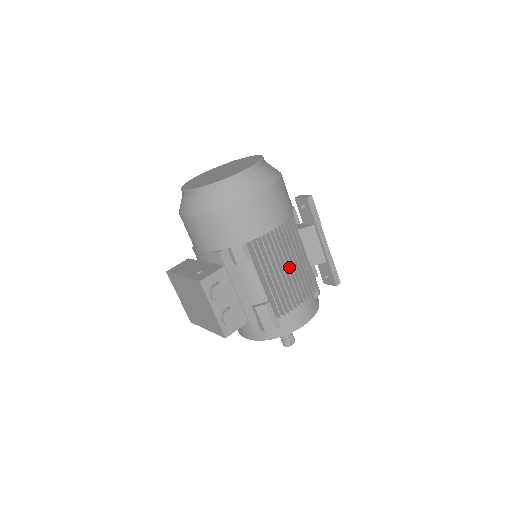
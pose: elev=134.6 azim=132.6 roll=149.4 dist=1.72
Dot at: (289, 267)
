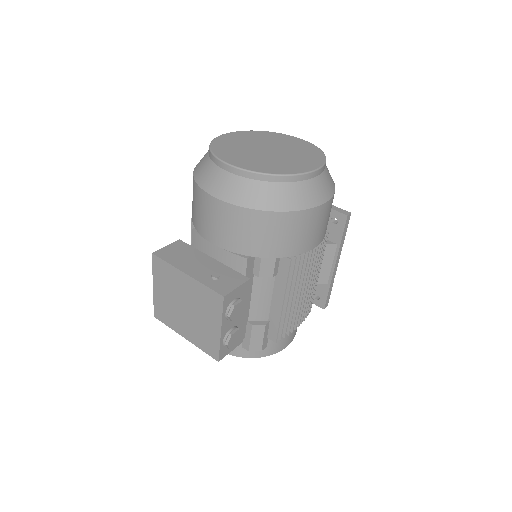
Dot at: occluded
